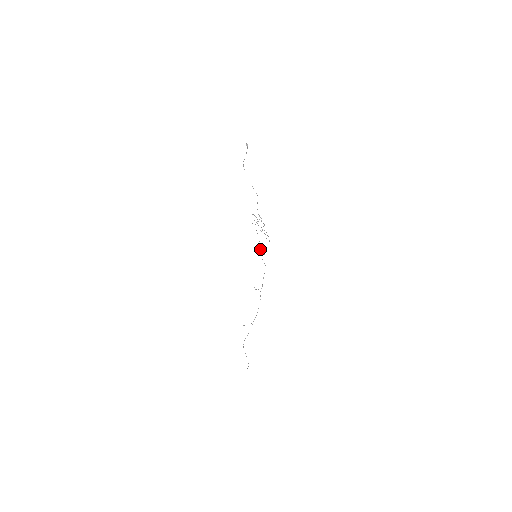
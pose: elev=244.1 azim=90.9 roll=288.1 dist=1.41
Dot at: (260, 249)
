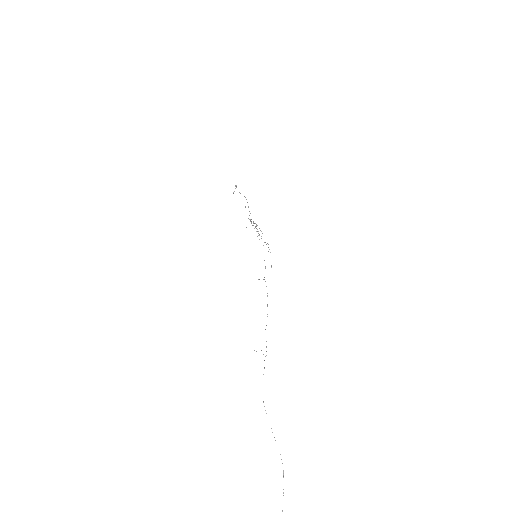
Dot at: (253, 223)
